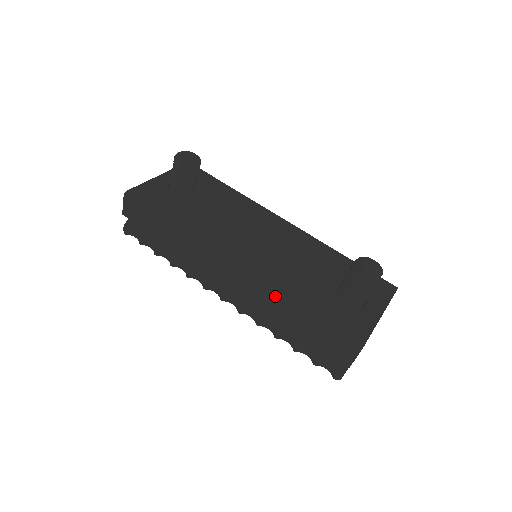
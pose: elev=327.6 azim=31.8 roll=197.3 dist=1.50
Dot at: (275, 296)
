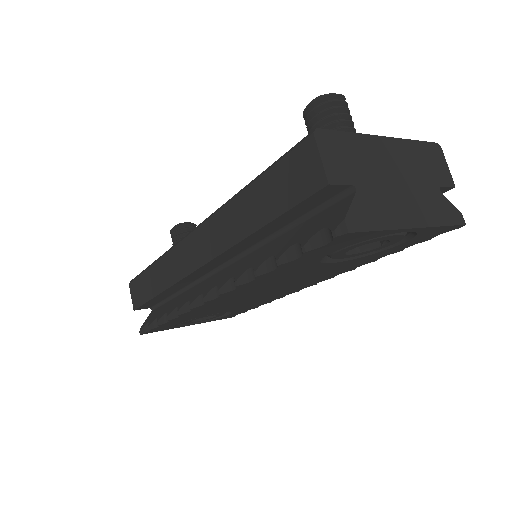
Dot at: (223, 210)
